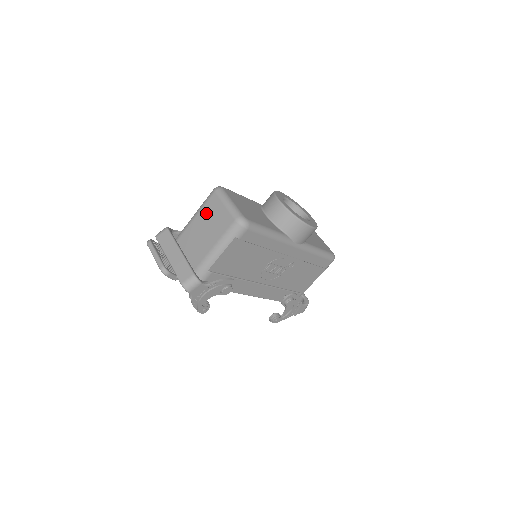
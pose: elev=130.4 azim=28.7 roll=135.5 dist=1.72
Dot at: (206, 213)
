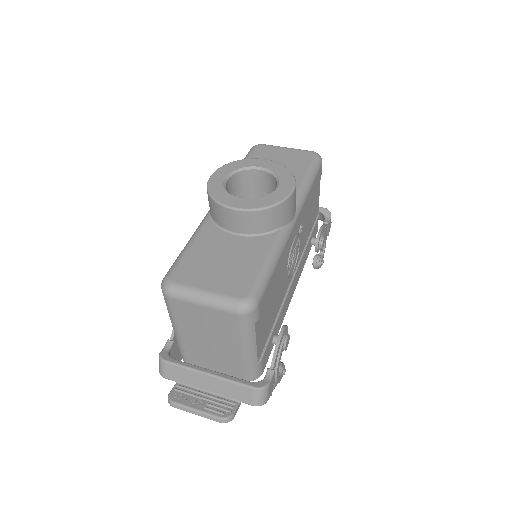
Dot at: (187, 322)
